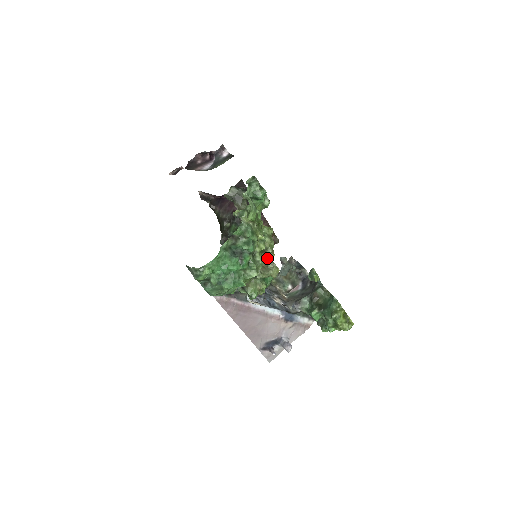
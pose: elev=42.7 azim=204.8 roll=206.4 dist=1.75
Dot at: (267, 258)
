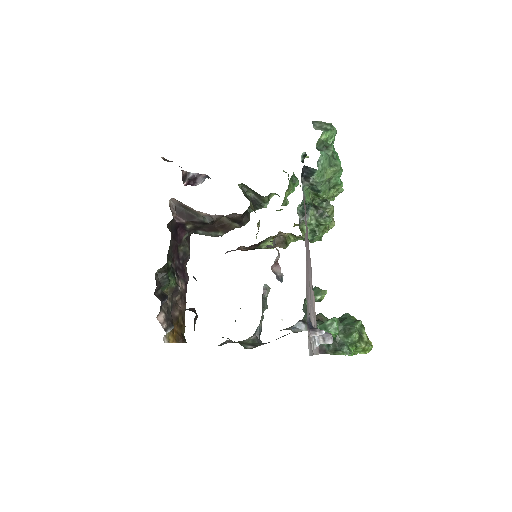
Dot at: occluded
